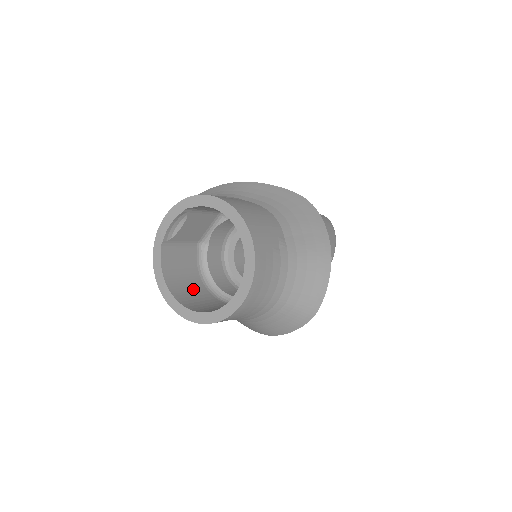
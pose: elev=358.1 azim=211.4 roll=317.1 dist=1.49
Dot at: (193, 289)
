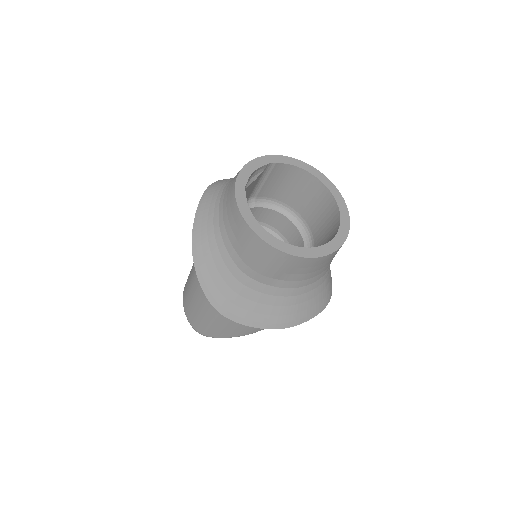
Dot at: occluded
